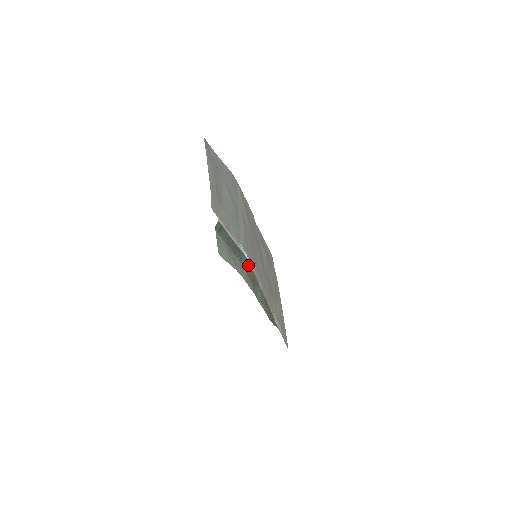
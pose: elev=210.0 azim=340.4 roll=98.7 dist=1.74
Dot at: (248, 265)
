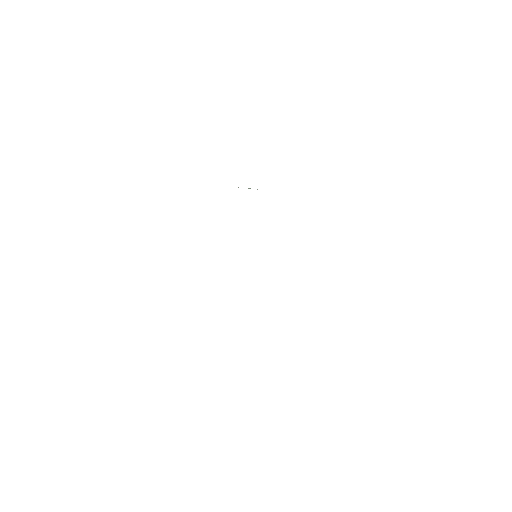
Dot at: occluded
